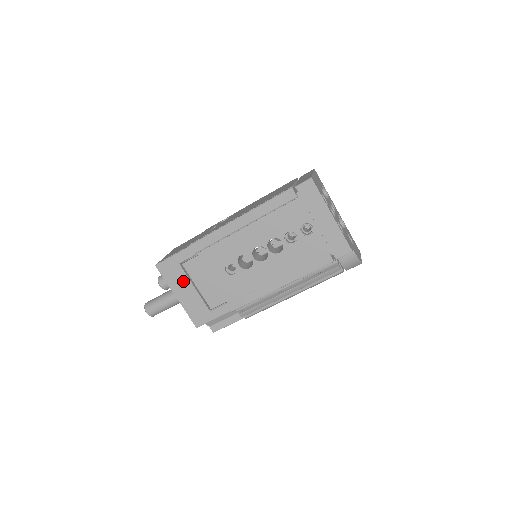
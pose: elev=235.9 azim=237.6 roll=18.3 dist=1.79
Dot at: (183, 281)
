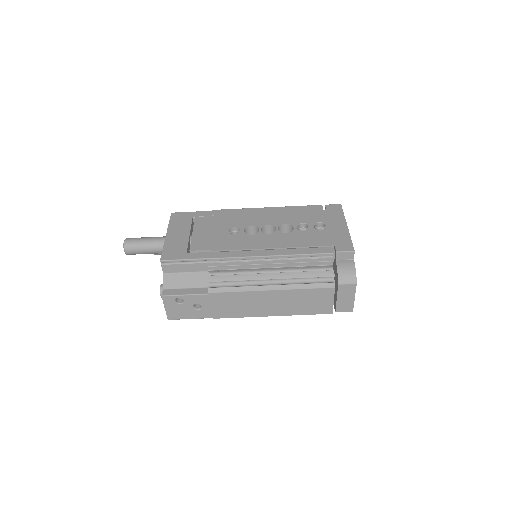
Dot at: (184, 227)
